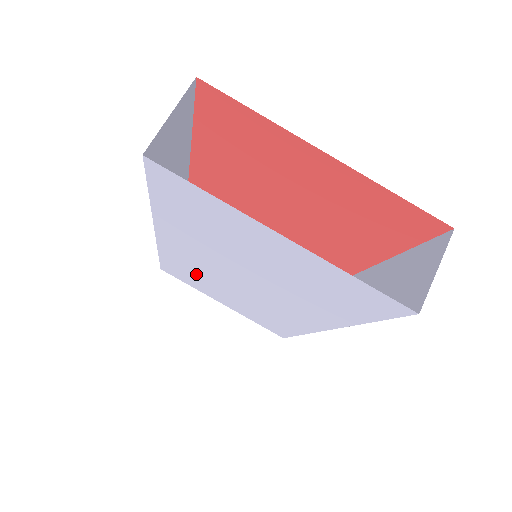
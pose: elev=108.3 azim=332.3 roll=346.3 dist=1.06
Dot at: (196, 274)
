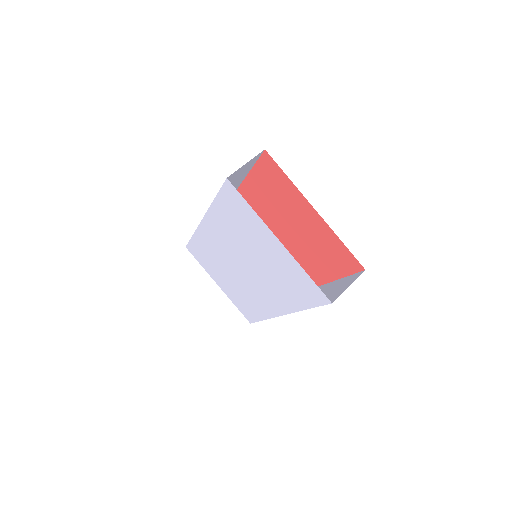
Dot at: (212, 256)
